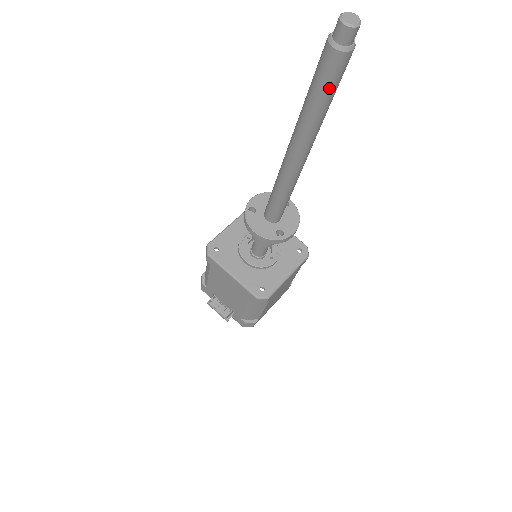
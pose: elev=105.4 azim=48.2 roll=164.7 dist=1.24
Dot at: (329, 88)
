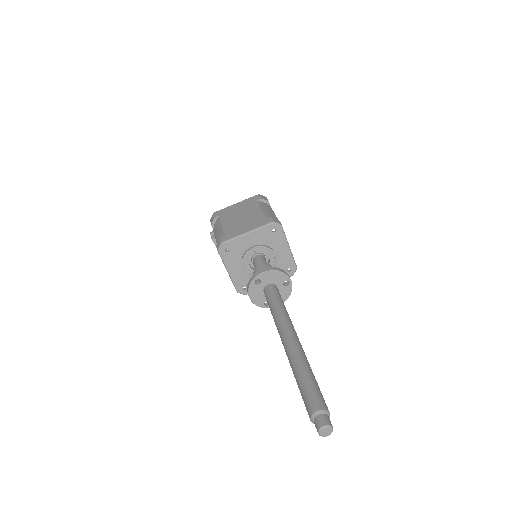
Dot at: occluded
